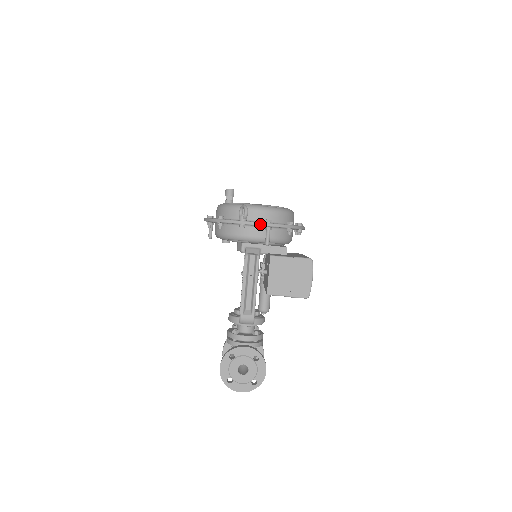
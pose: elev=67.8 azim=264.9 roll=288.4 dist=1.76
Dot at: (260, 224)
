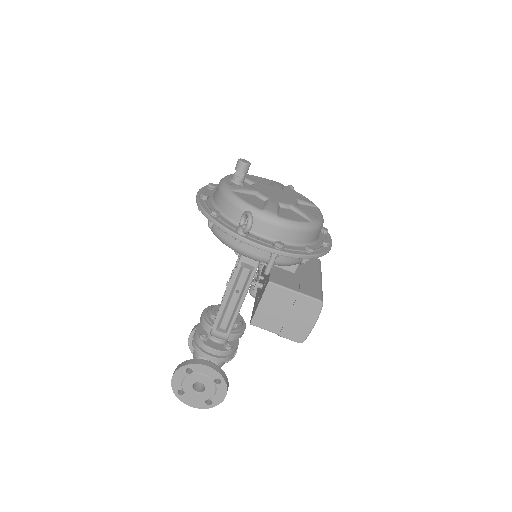
Dot at: (264, 248)
